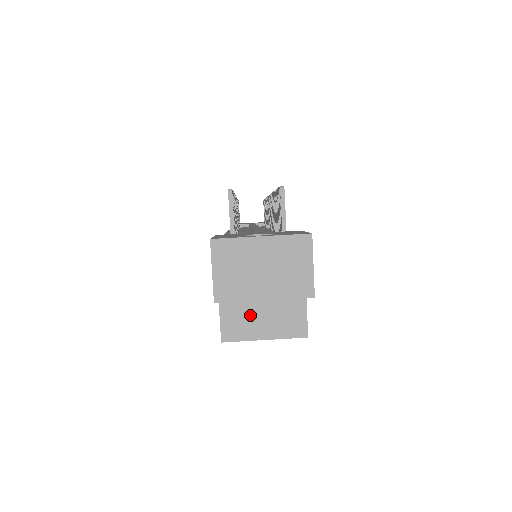
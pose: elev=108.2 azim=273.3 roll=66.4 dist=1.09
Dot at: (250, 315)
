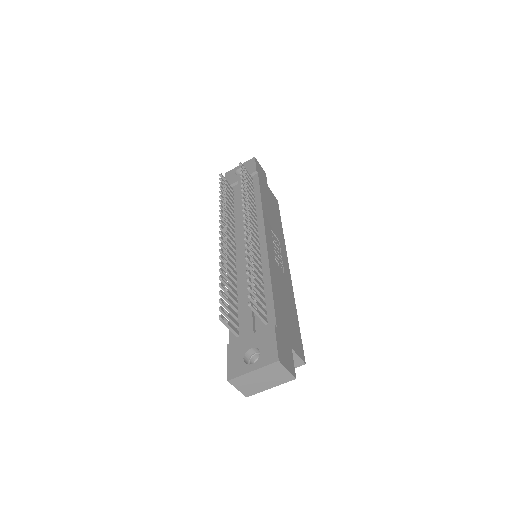
Dot at: occluded
